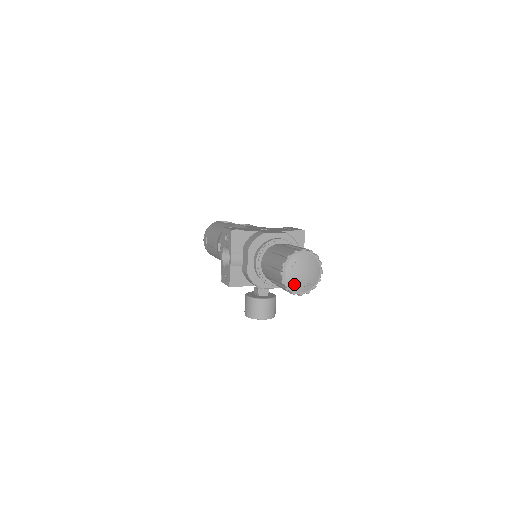
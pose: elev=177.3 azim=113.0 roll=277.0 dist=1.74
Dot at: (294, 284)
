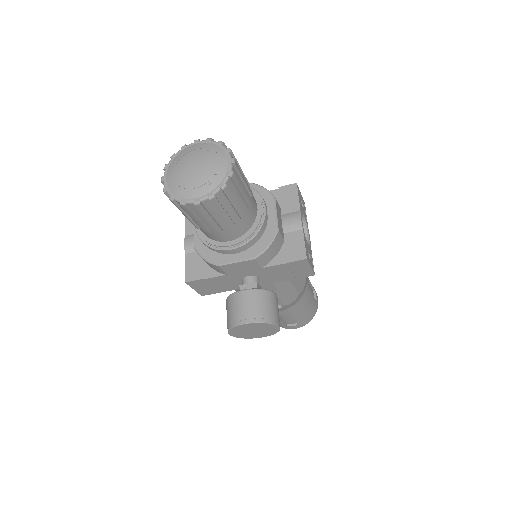
Dot at: (180, 187)
